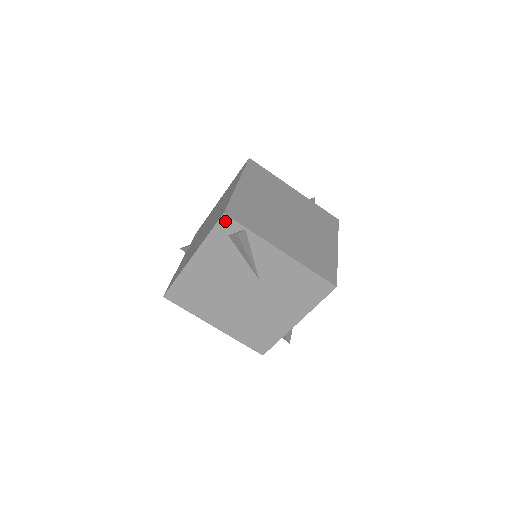
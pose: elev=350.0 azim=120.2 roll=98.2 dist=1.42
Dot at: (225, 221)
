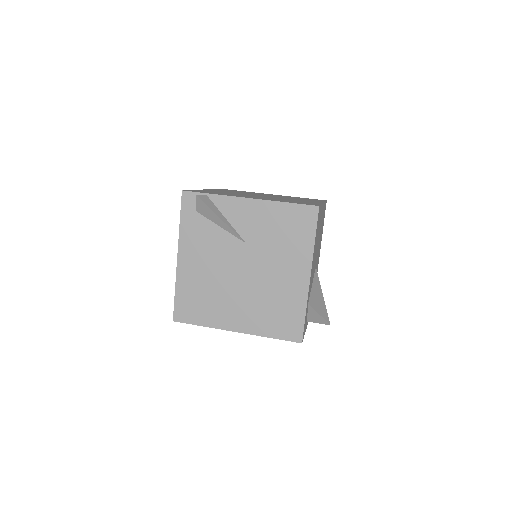
Dot at: (187, 198)
